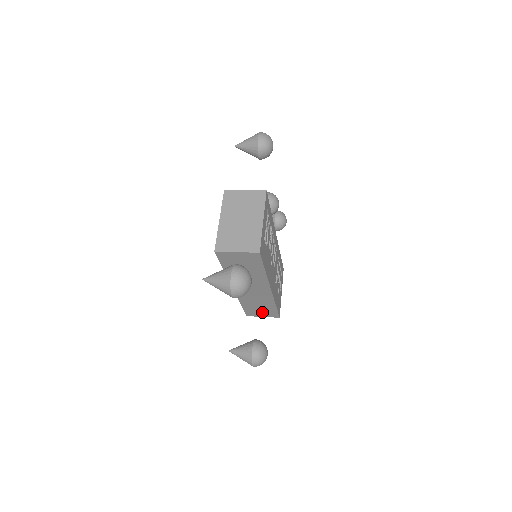
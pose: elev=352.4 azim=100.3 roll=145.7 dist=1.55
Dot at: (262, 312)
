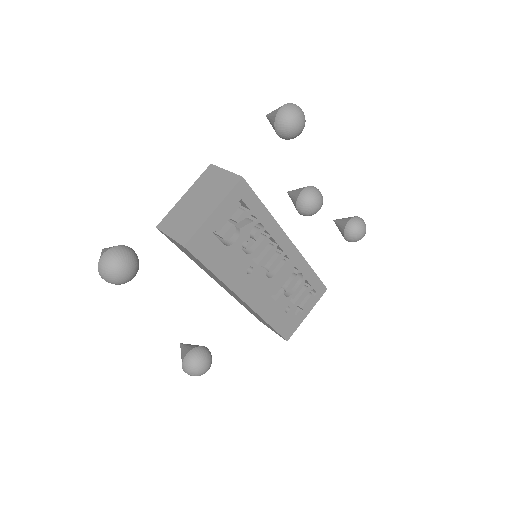
Dot at: (267, 325)
